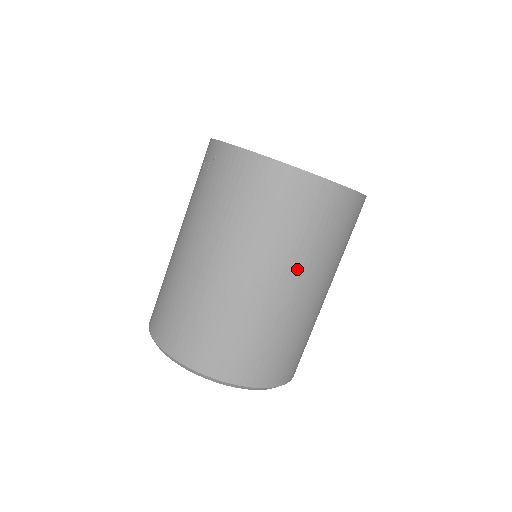
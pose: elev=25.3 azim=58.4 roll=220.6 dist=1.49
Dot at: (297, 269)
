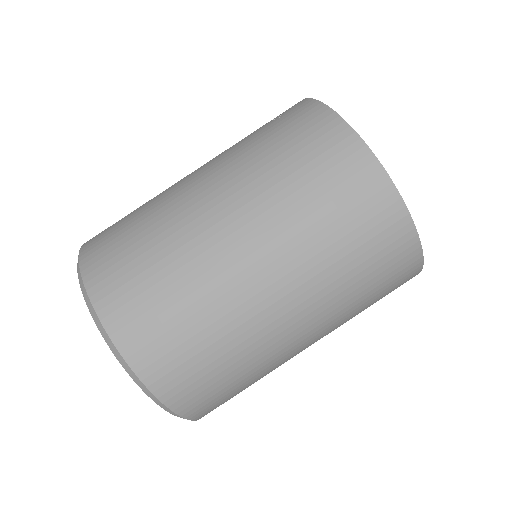
Dot at: (290, 263)
